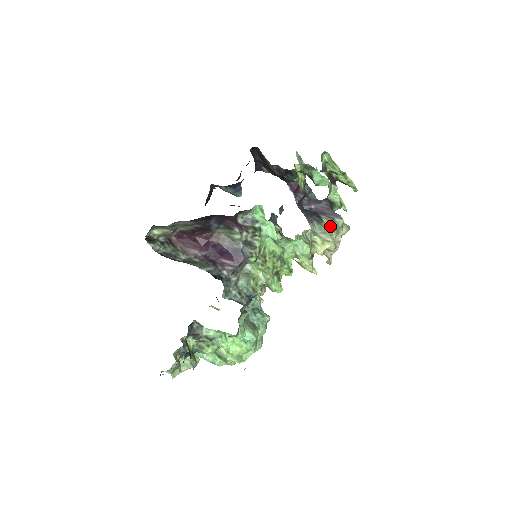
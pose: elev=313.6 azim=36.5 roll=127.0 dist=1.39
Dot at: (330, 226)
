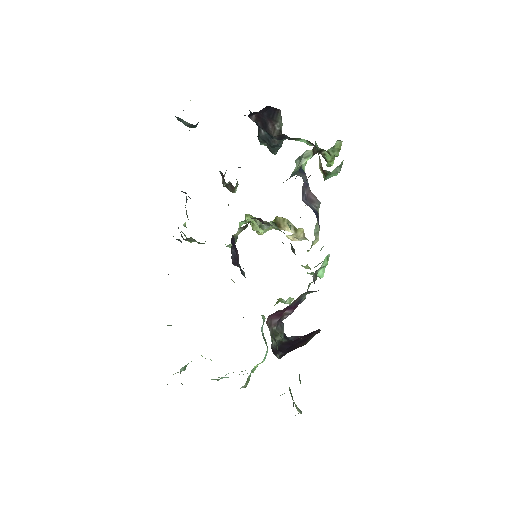
Dot at: occluded
